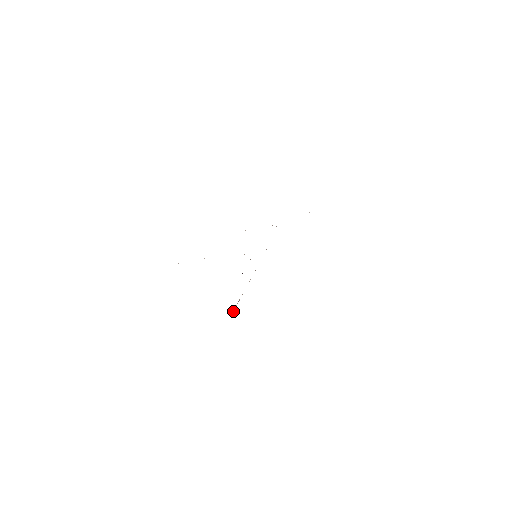
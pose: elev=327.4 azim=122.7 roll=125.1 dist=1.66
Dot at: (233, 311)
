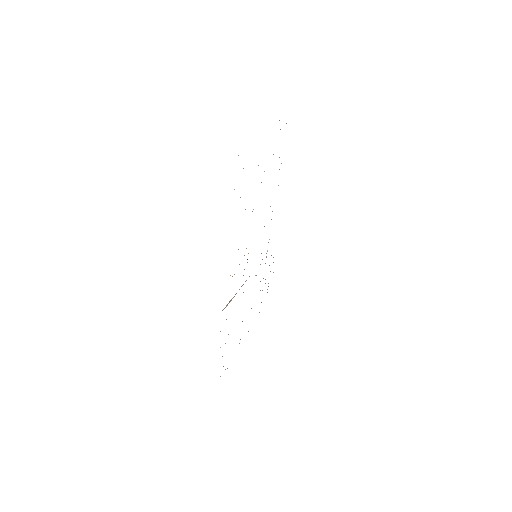
Dot at: (226, 305)
